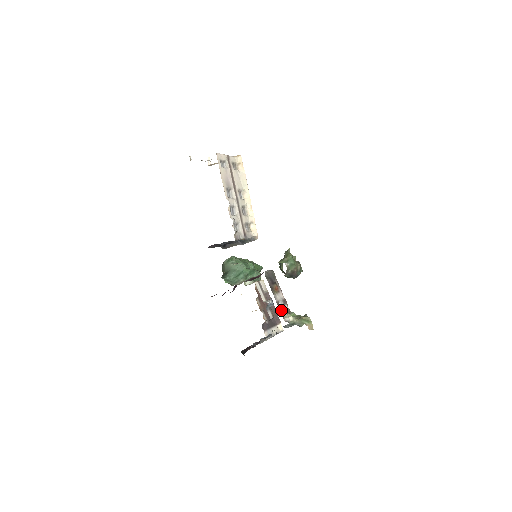
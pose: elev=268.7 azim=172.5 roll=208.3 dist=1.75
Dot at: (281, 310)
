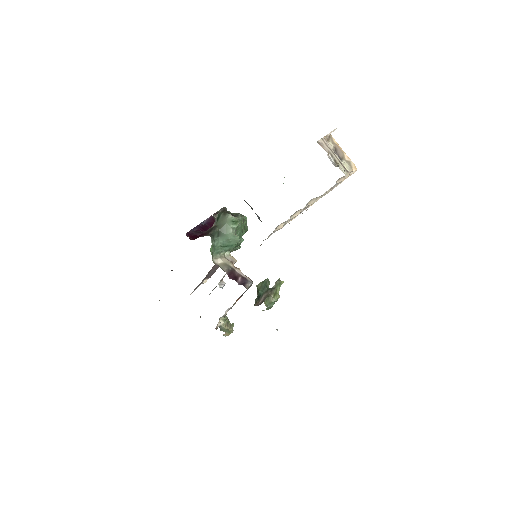
Dot at: occluded
